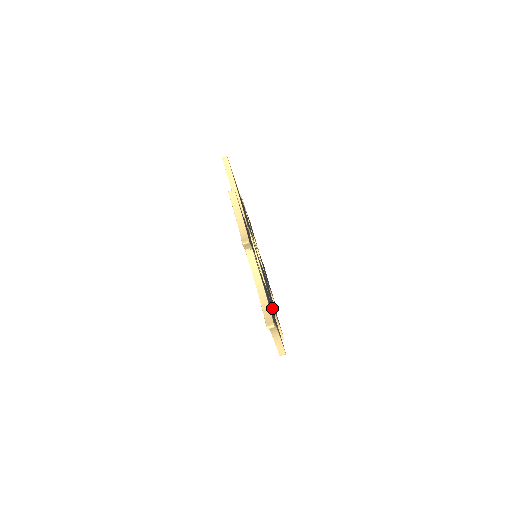
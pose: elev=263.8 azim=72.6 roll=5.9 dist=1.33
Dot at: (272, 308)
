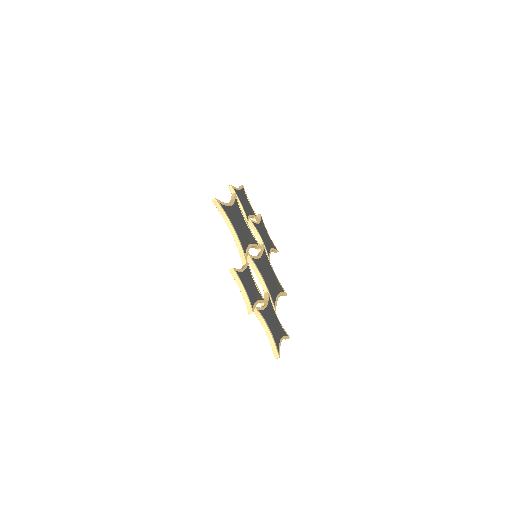
Dot at: (276, 315)
